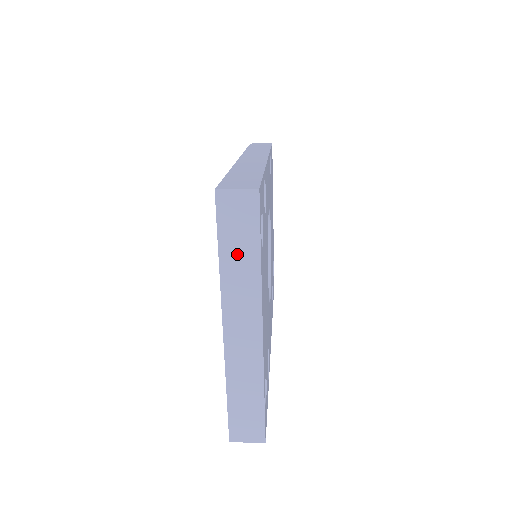
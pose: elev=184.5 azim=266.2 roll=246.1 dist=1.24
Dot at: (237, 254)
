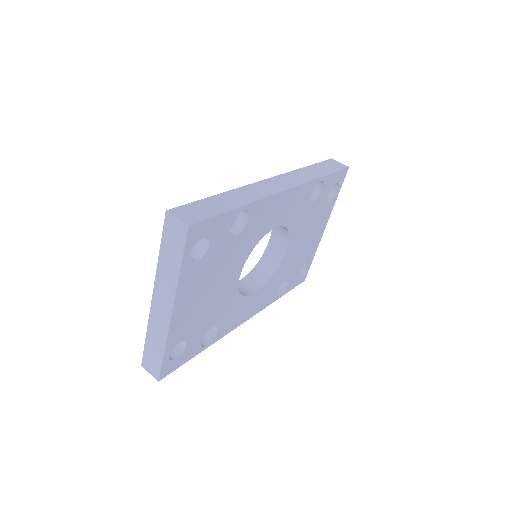
Dot at: (169, 258)
